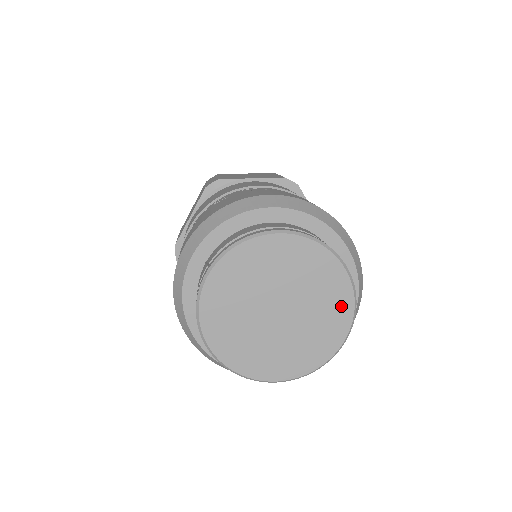
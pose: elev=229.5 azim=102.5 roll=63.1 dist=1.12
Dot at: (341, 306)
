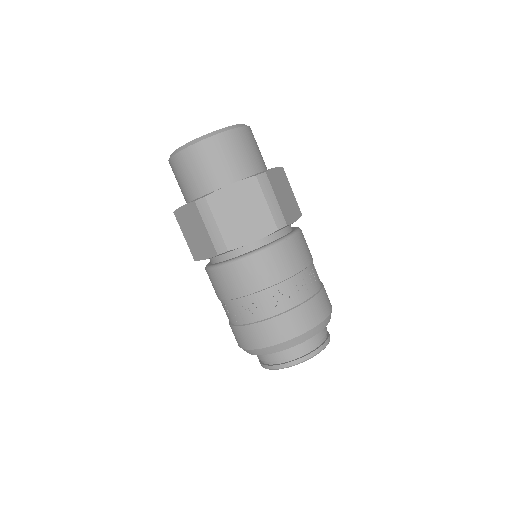
Dot at: occluded
